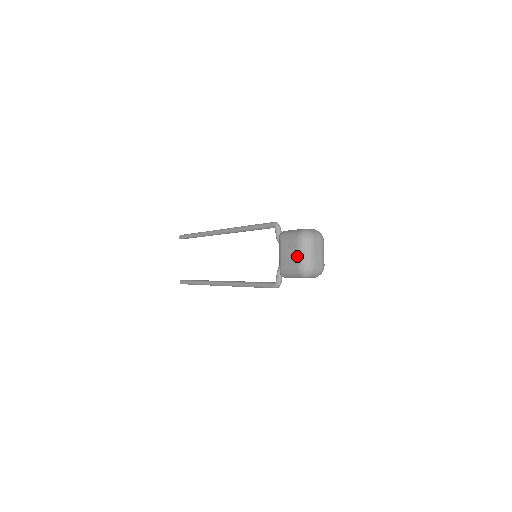
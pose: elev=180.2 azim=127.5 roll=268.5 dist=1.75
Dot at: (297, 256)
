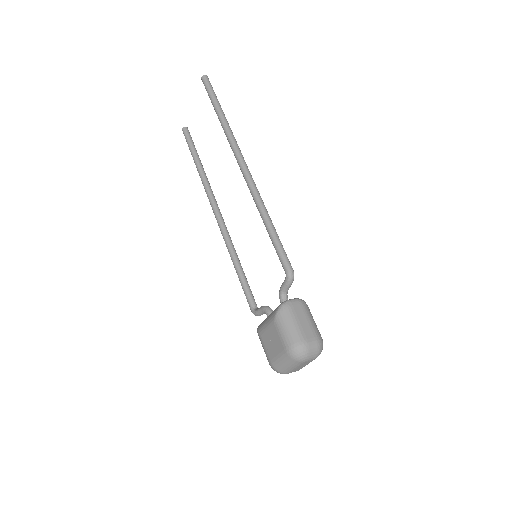
Dot at: (276, 358)
